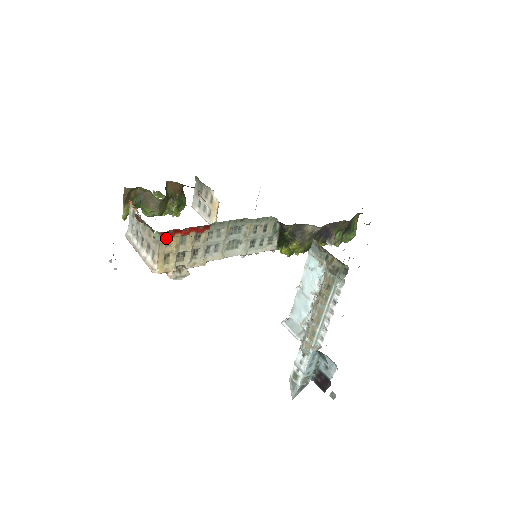
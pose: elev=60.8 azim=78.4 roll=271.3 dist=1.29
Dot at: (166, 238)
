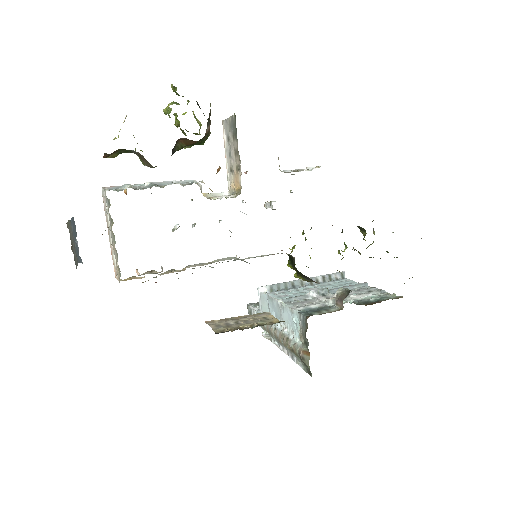
Dot at: occluded
